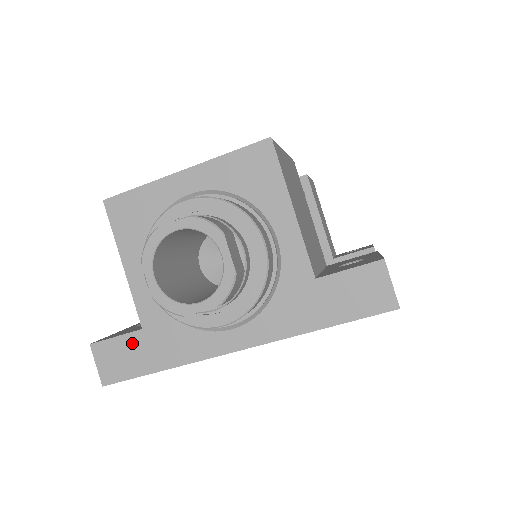
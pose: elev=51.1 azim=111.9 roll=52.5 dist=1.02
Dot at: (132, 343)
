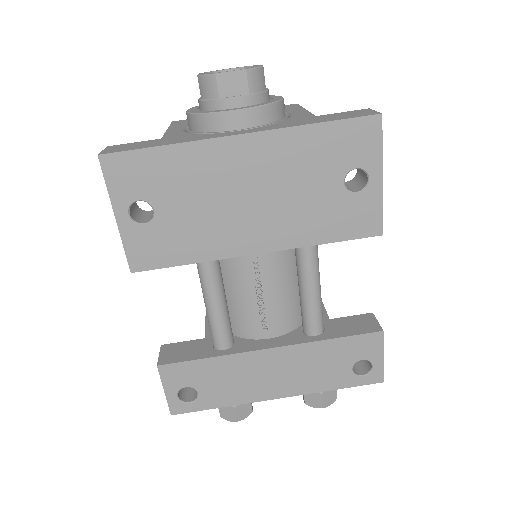
Dot at: (147, 142)
